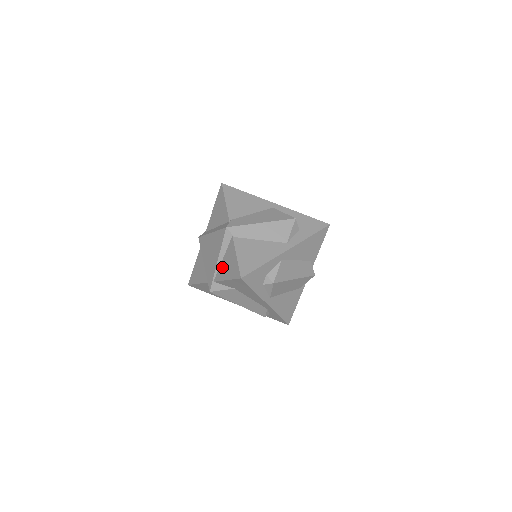
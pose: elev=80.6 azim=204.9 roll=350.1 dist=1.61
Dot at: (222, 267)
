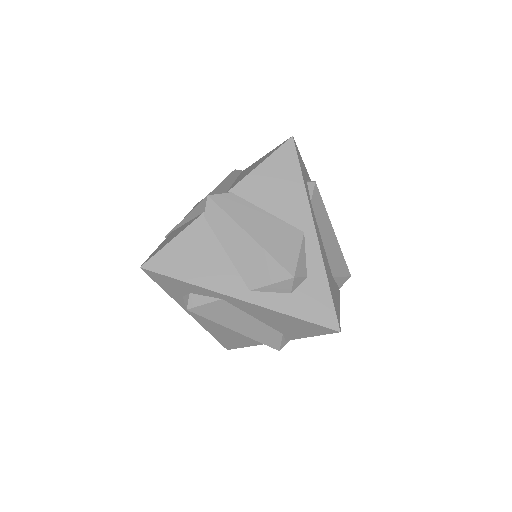
Dot at: (177, 230)
